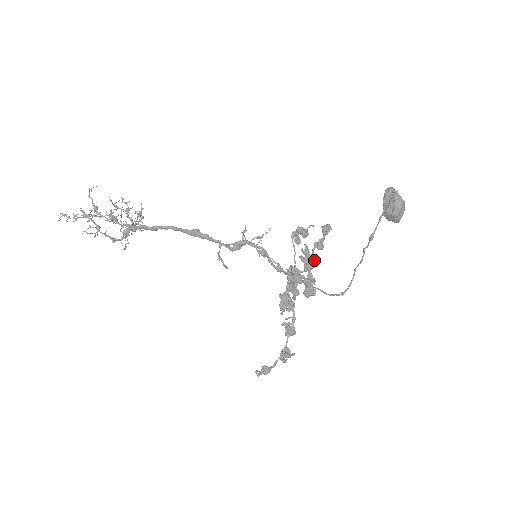
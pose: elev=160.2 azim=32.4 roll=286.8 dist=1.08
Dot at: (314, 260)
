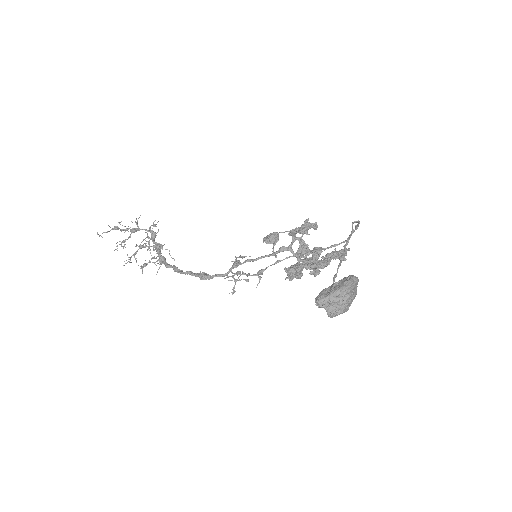
Dot at: (305, 231)
